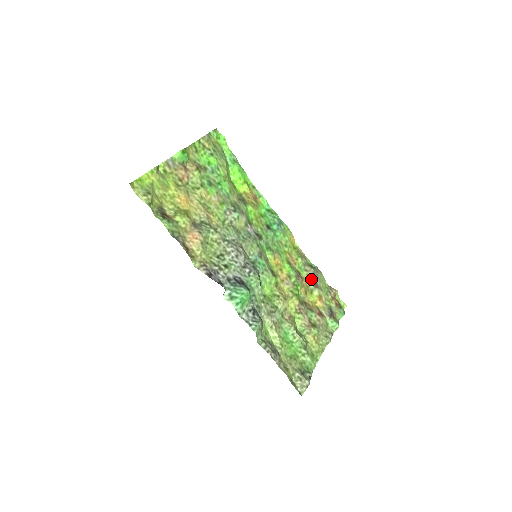
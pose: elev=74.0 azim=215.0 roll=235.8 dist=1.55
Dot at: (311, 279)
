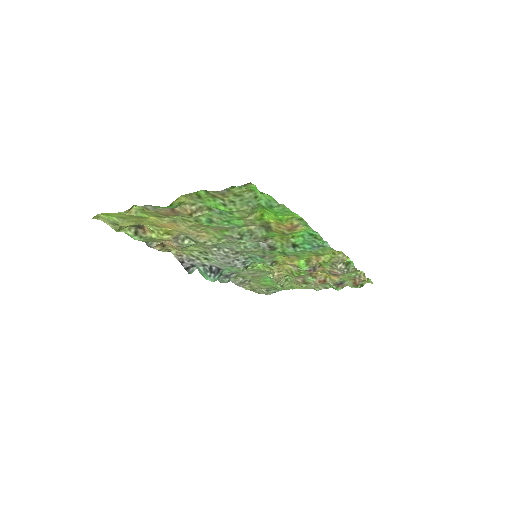
Dot at: (332, 271)
